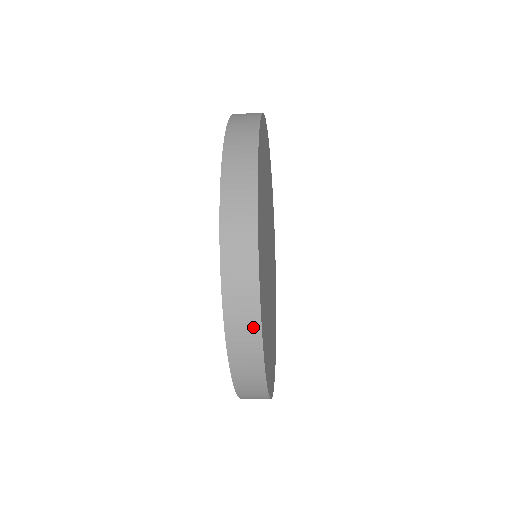
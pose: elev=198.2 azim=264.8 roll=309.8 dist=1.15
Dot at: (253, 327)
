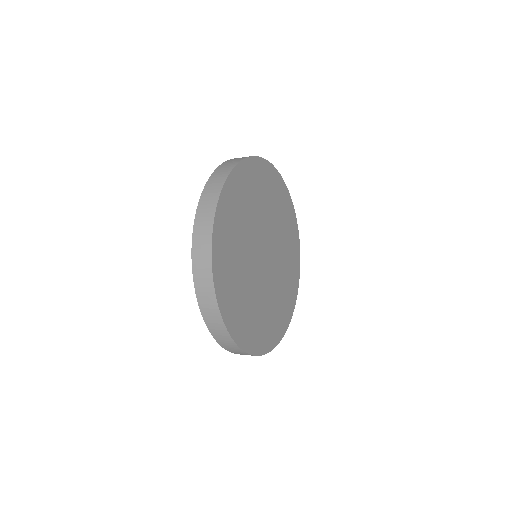
Dot at: (208, 276)
